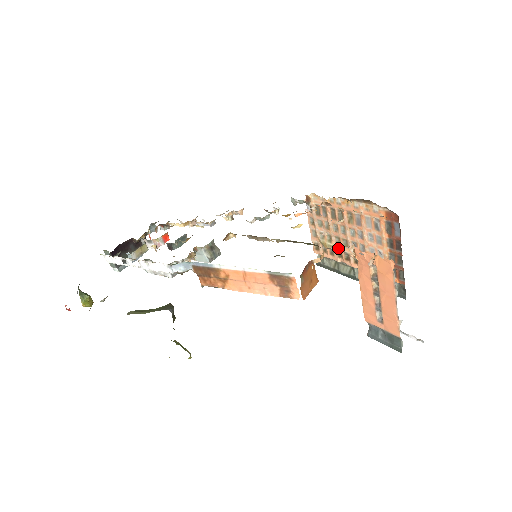
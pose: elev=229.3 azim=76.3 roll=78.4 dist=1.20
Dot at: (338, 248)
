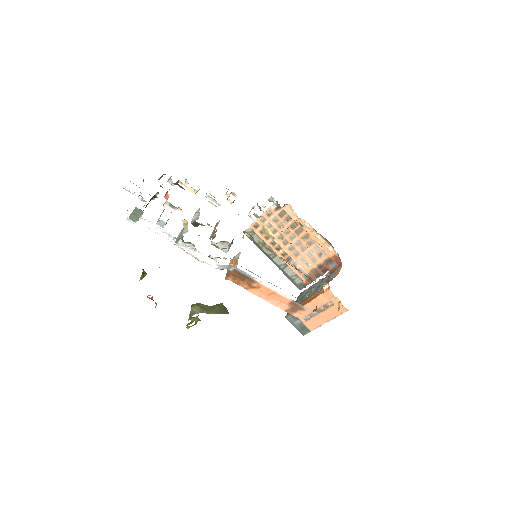
Dot at: (276, 240)
